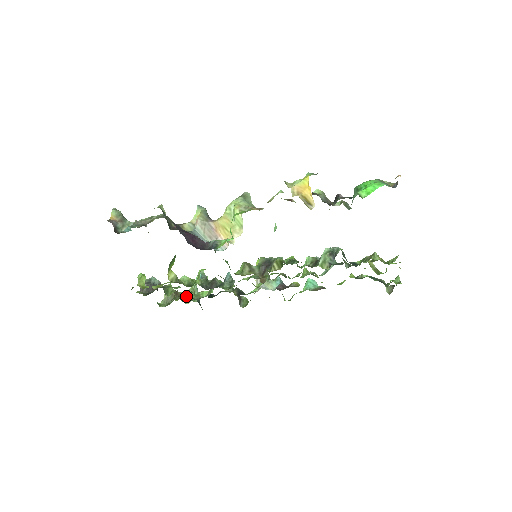
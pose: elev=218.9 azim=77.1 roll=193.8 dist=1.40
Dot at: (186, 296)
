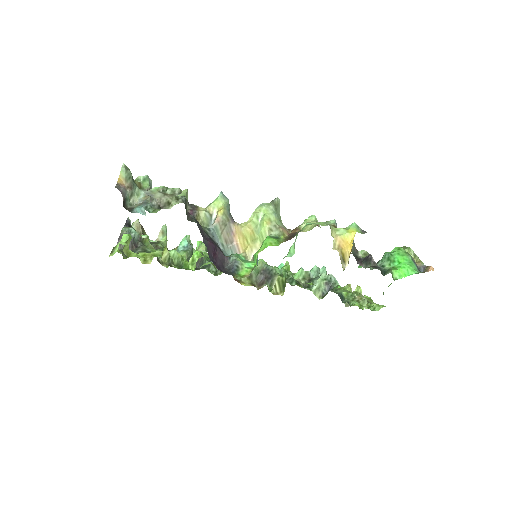
Dot at: occluded
